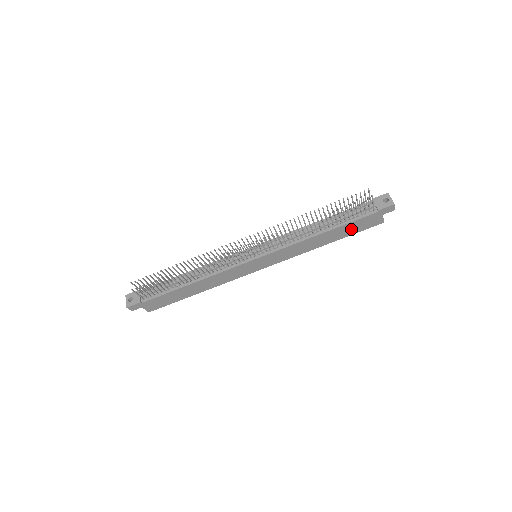
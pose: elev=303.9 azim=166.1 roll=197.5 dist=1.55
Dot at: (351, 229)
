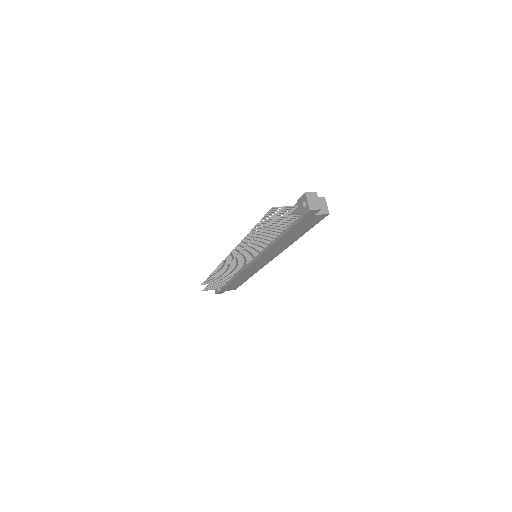
Dot at: (301, 229)
